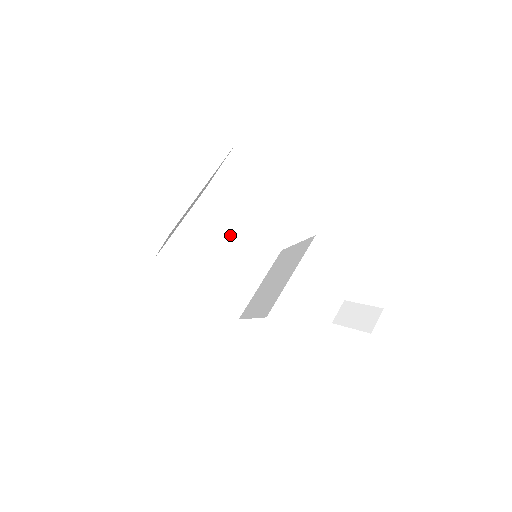
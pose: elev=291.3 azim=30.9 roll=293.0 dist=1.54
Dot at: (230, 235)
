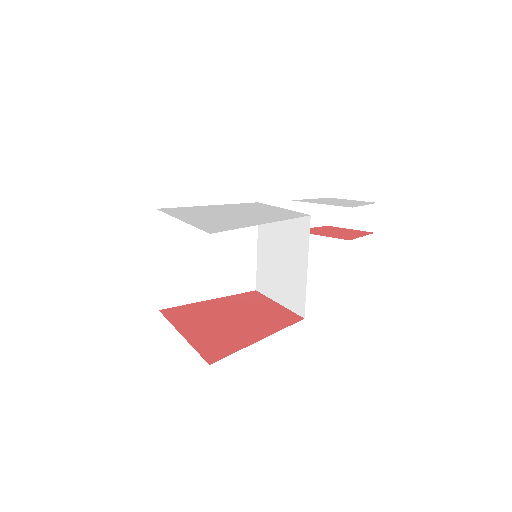
Dot at: occluded
